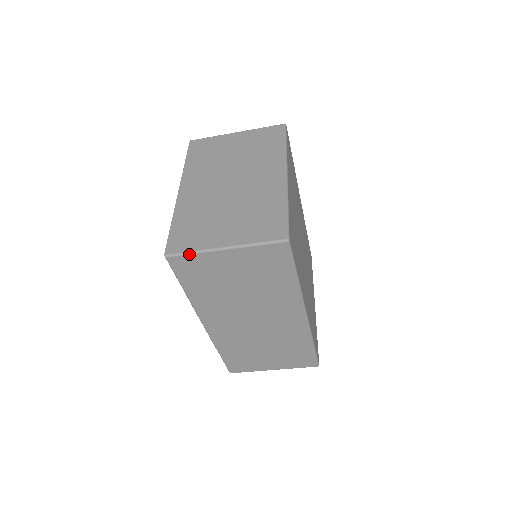
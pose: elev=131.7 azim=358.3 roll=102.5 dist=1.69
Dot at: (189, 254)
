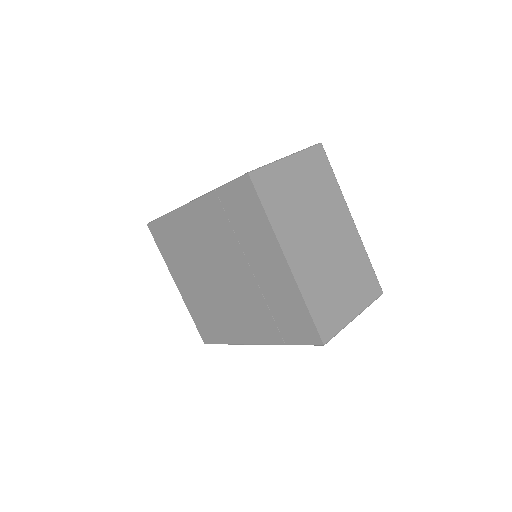
Dot at: occluded
